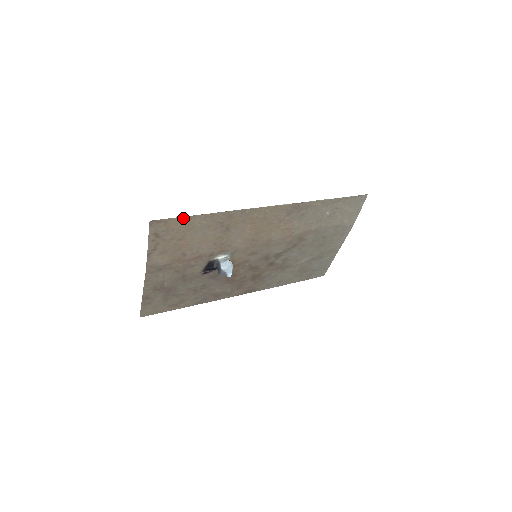
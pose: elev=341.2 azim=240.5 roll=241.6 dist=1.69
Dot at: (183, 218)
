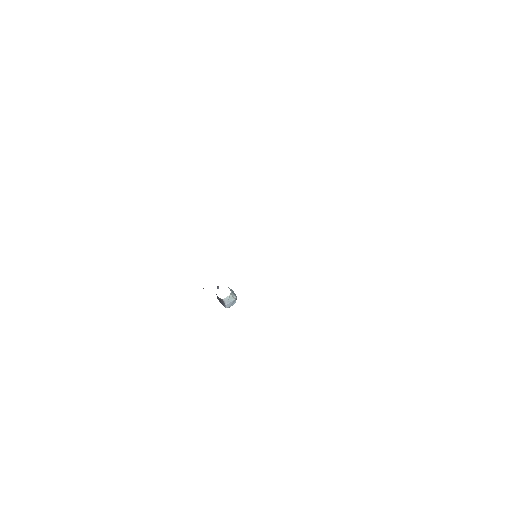
Dot at: occluded
